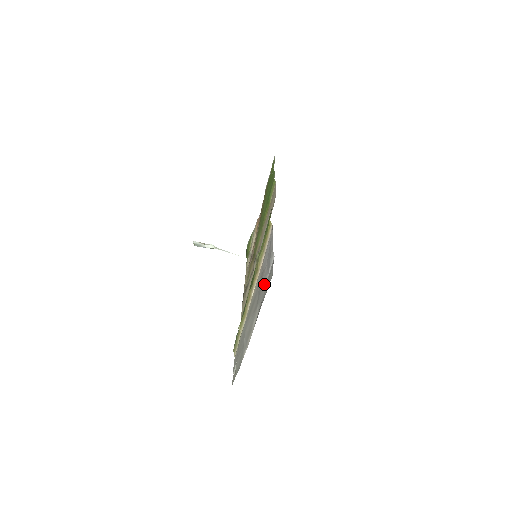
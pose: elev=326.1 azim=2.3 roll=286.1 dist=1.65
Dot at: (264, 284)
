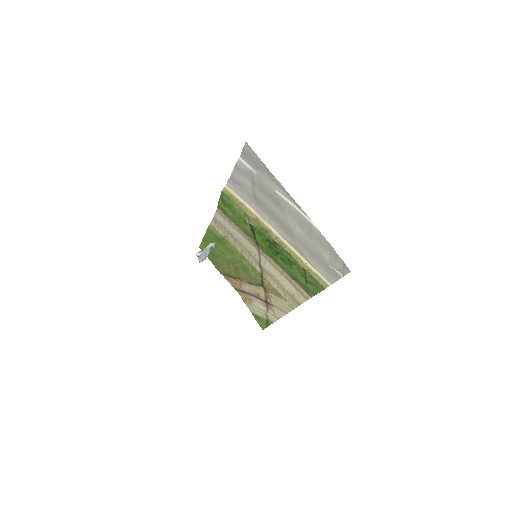
Dot at: (258, 178)
